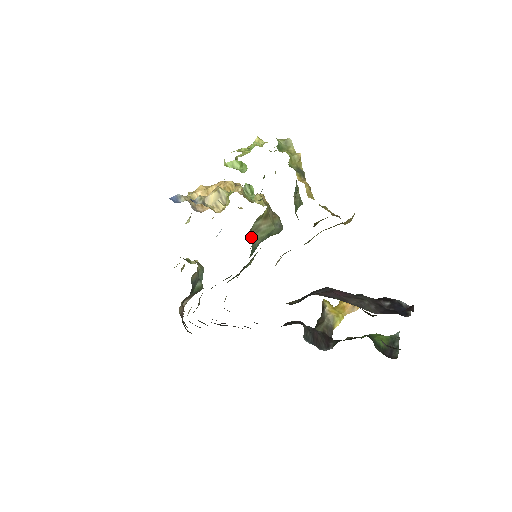
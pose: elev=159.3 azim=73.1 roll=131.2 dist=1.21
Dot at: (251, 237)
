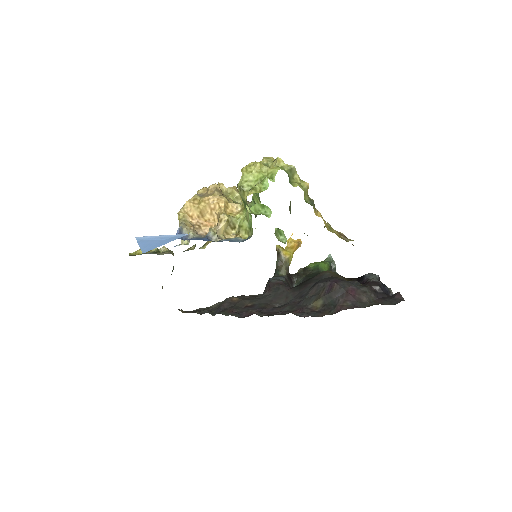
Dot at: occluded
